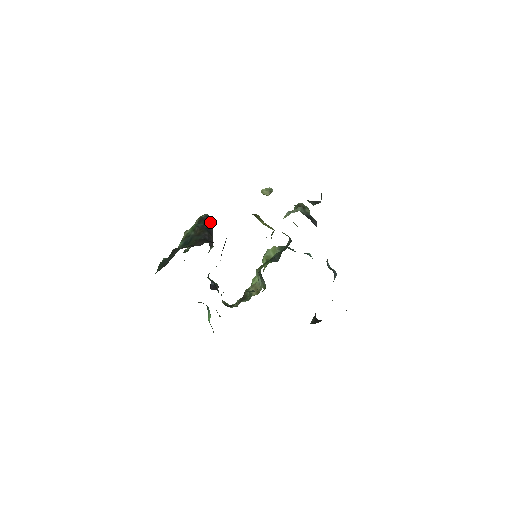
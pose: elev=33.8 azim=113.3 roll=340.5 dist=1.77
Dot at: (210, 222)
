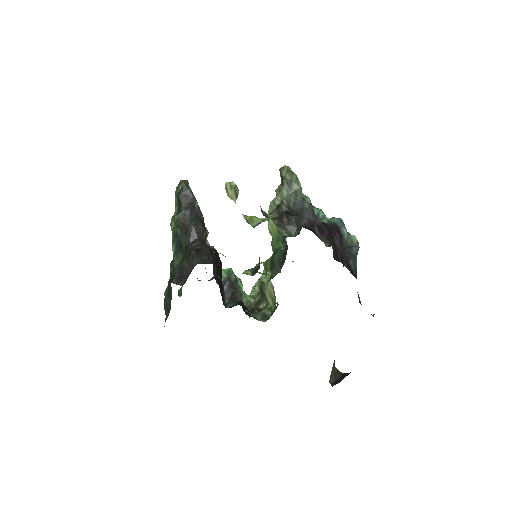
Dot at: (191, 196)
